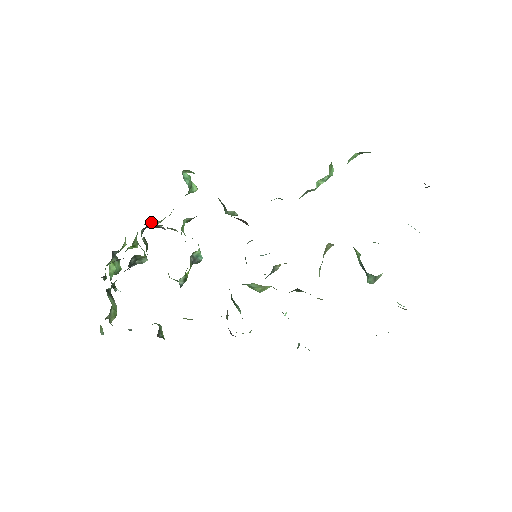
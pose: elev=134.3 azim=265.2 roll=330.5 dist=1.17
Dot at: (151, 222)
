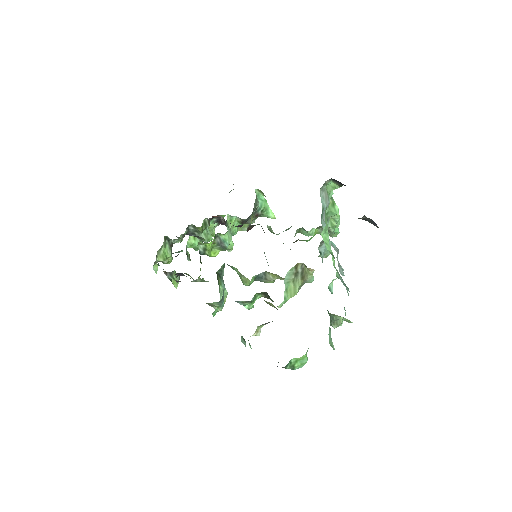
Dot at: occluded
